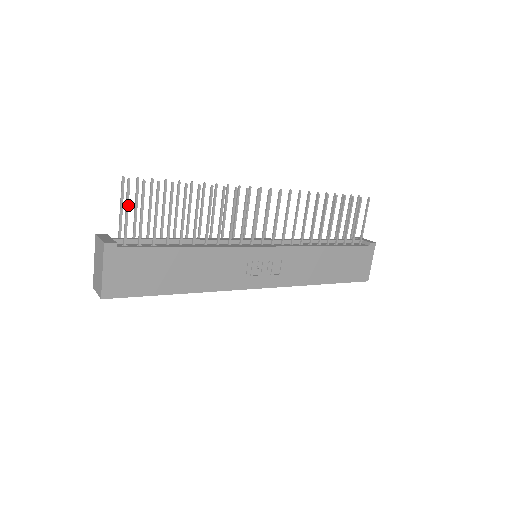
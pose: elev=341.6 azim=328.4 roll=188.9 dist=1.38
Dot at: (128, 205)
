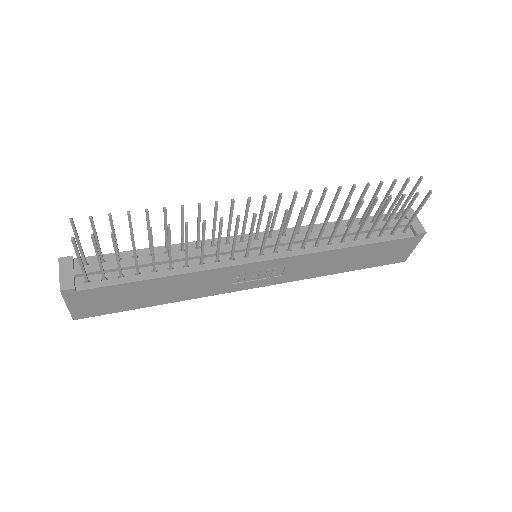
Dot at: (79, 257)
